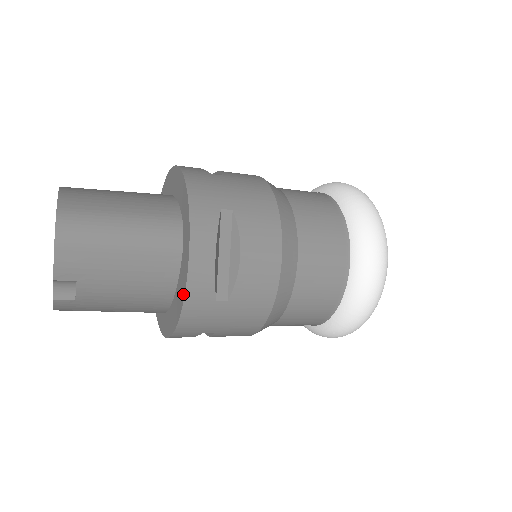
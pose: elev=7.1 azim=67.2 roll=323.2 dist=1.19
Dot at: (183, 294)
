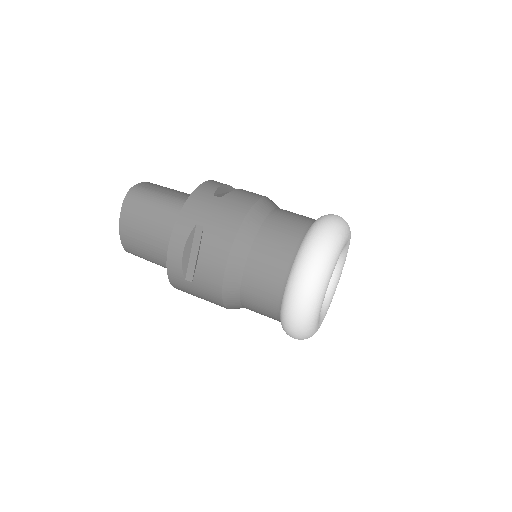
Dot at: occluded
